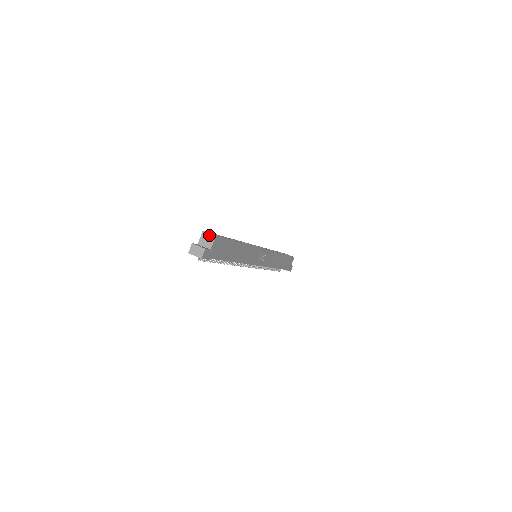
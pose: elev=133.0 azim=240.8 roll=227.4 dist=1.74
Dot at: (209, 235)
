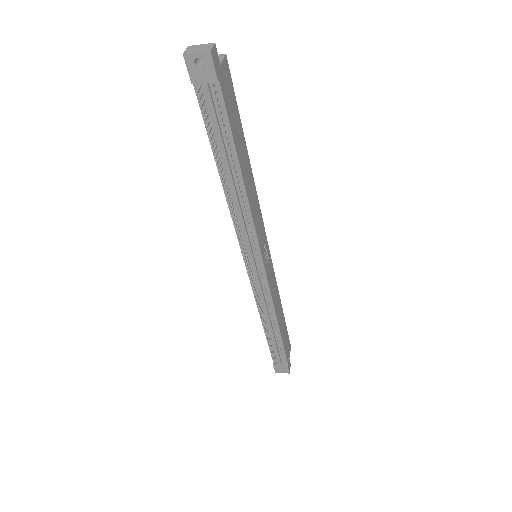
Dot at: occluded
